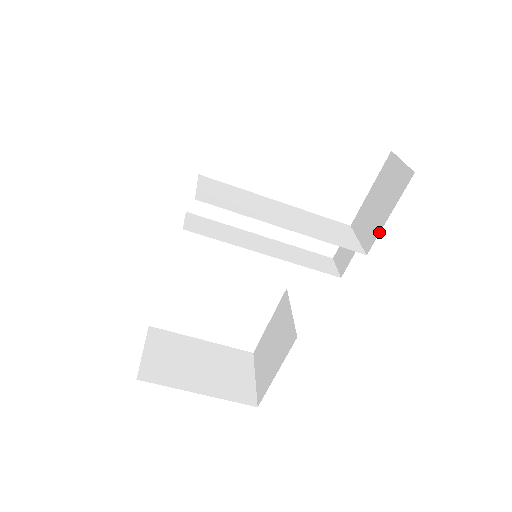
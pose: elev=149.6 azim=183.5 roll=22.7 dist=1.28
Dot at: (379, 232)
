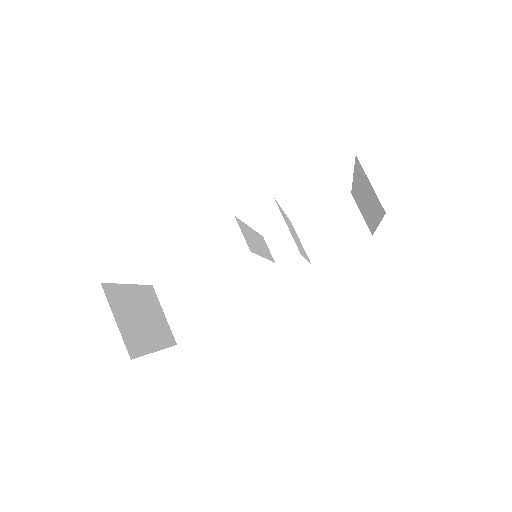
Dot at: (329, 255)
